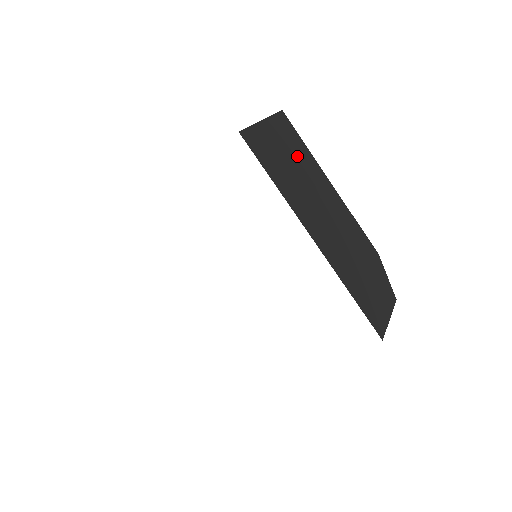
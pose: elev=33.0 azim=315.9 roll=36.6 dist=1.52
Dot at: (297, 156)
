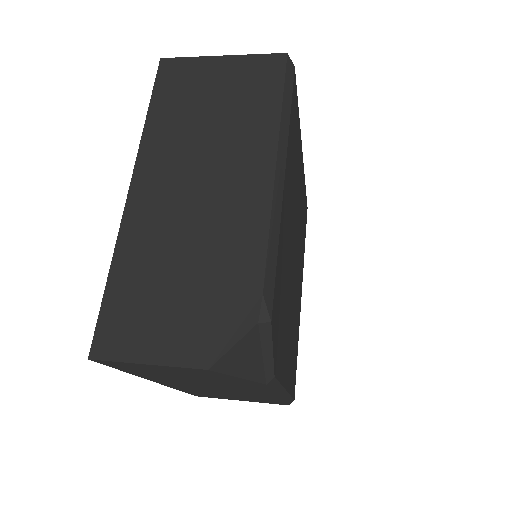
Dot at: (239, 105)
